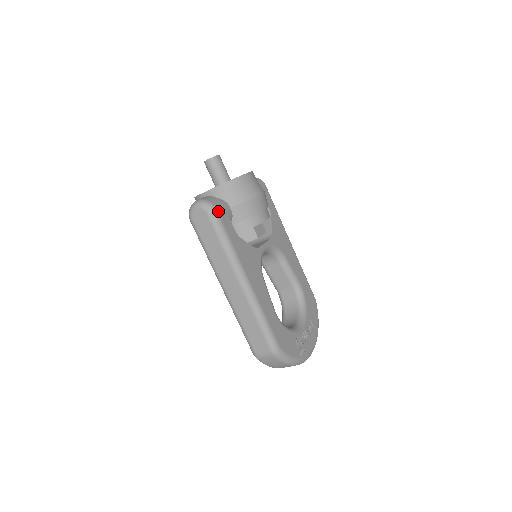
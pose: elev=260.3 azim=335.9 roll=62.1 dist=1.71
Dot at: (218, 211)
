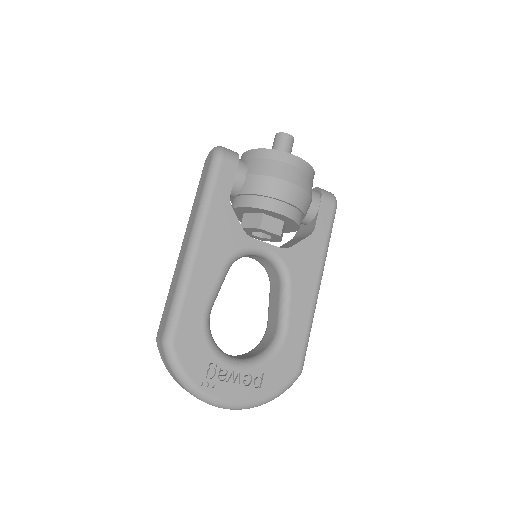
Dot at: (224, 161)
